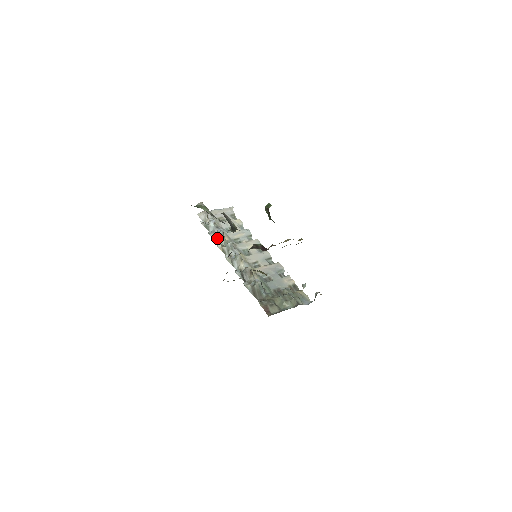
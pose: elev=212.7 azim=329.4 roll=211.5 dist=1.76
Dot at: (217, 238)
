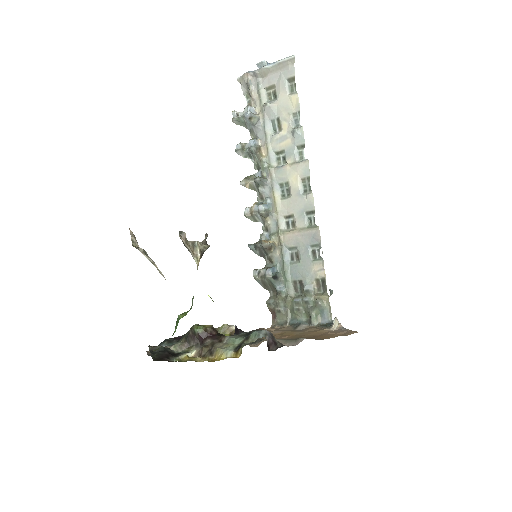
Dot at: (250, 153)
